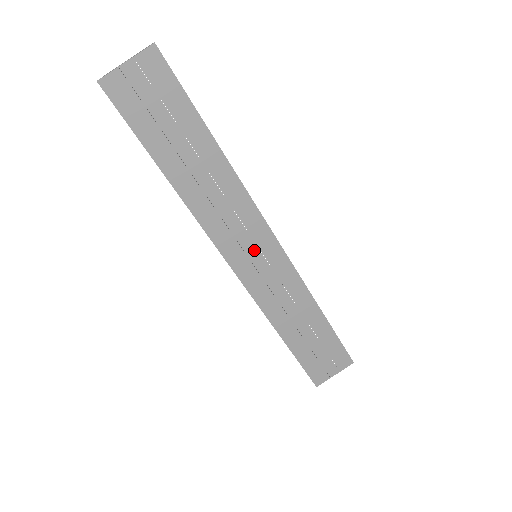
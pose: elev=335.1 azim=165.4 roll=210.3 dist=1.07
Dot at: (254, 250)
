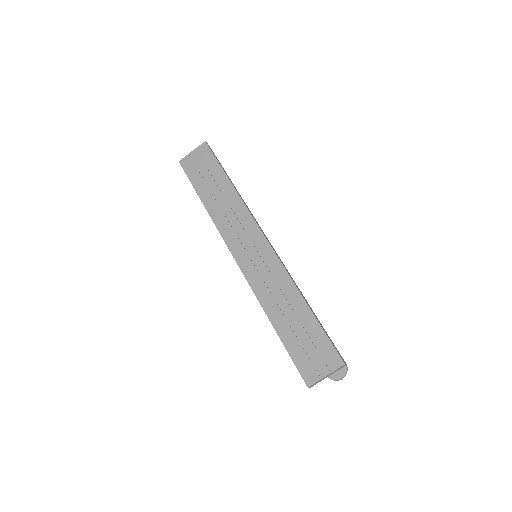
Dot at: (250, 246)
